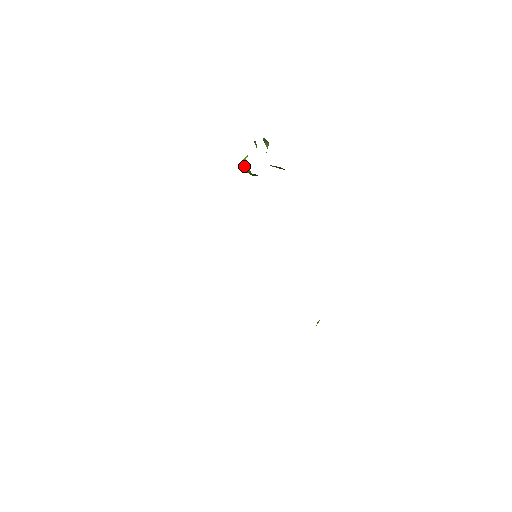
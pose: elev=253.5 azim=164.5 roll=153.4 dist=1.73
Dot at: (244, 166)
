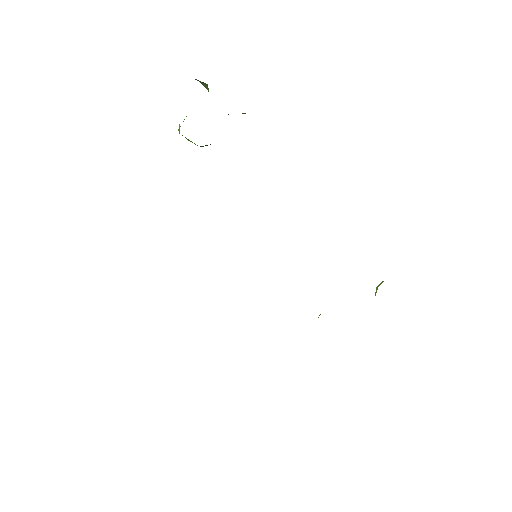
Dot at: occluded
